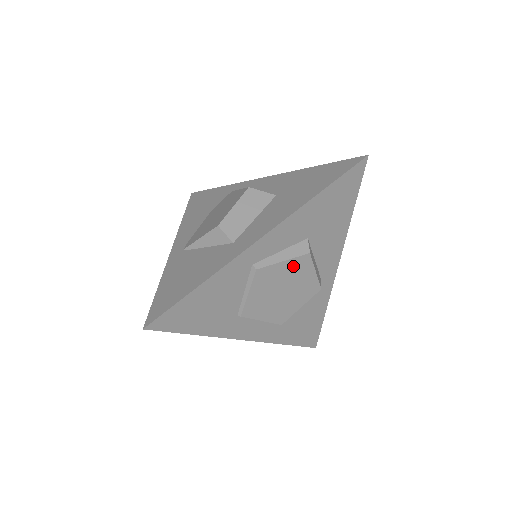
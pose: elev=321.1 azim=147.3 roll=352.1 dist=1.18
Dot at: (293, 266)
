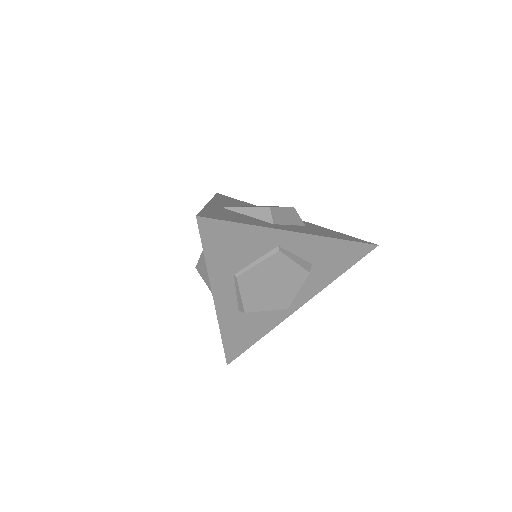
Dot at: (295, 272)
